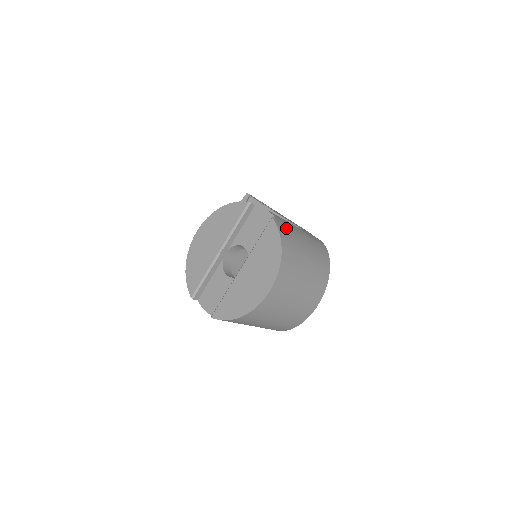
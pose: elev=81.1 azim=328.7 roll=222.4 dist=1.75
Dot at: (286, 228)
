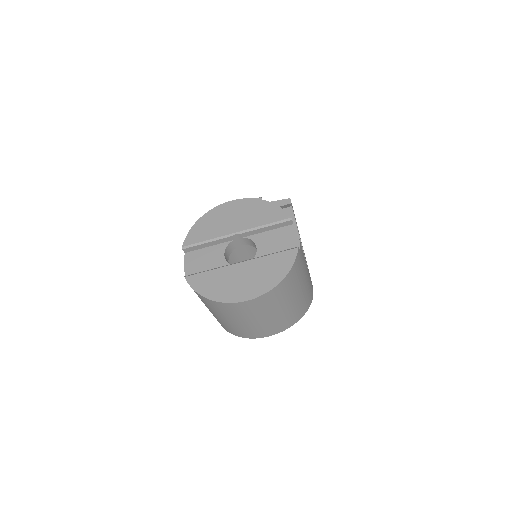
Dot at: (300, 263)
